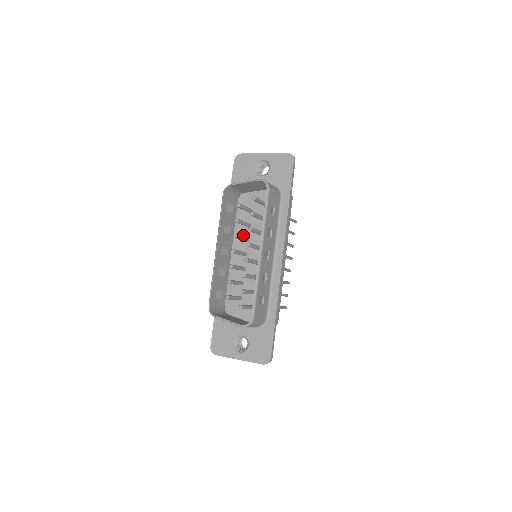
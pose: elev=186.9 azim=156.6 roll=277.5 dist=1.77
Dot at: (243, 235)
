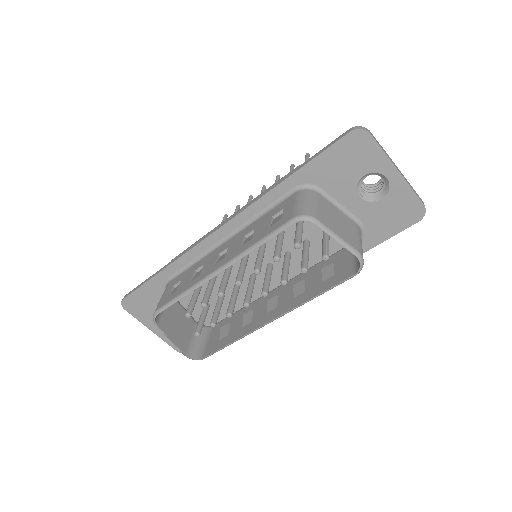
Dot at: occluded
